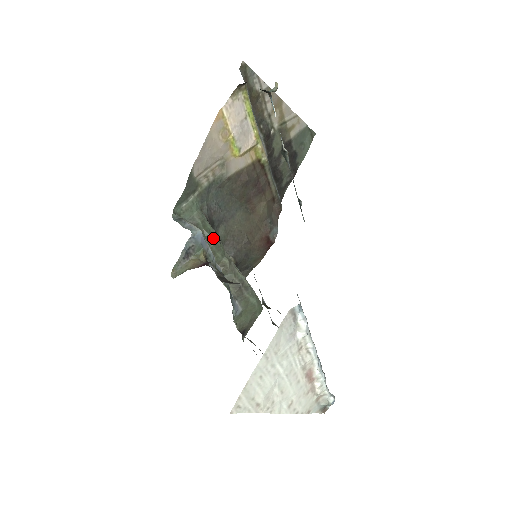
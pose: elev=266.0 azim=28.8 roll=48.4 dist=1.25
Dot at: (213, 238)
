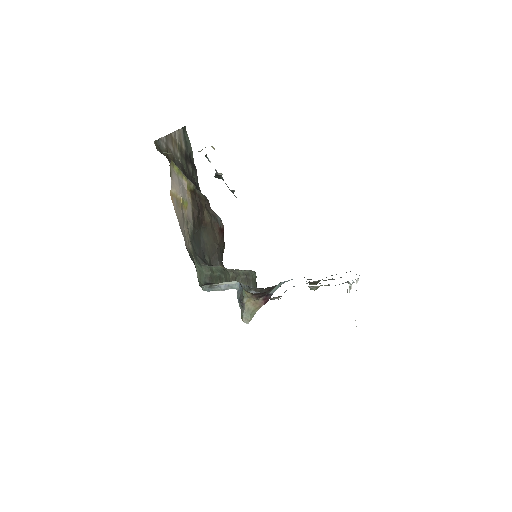
Dot at: (221, 272)
